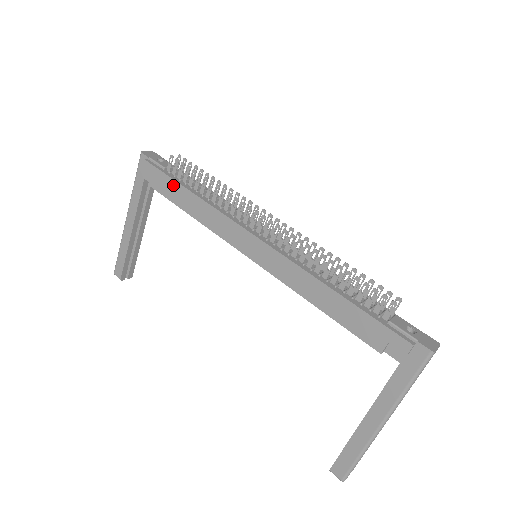
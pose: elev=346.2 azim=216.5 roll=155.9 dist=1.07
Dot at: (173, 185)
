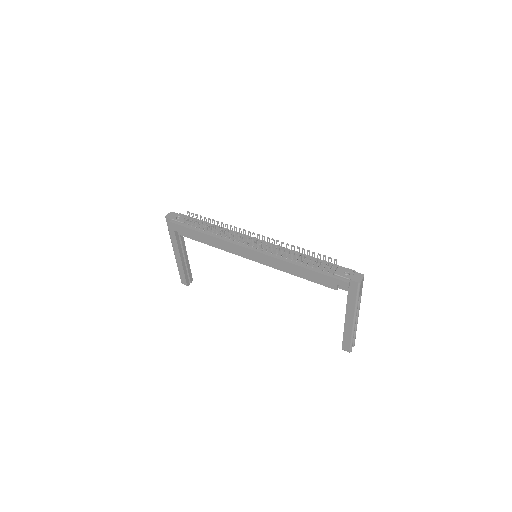
Dot at: (193, 232)
